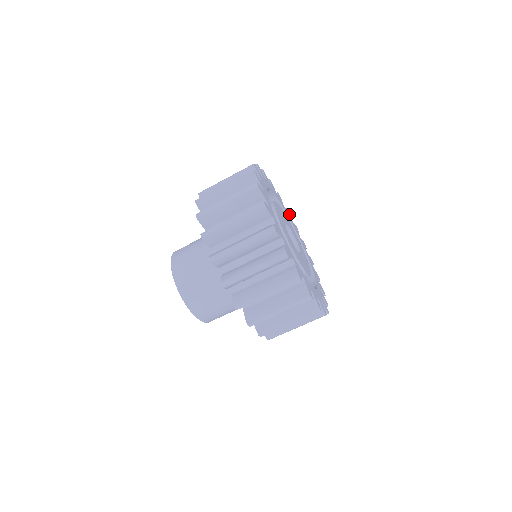
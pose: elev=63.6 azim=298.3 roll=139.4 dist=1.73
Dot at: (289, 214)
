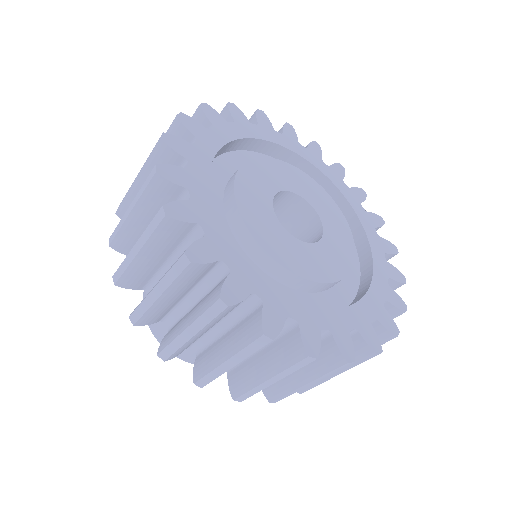
Dot at: (318, 152)
